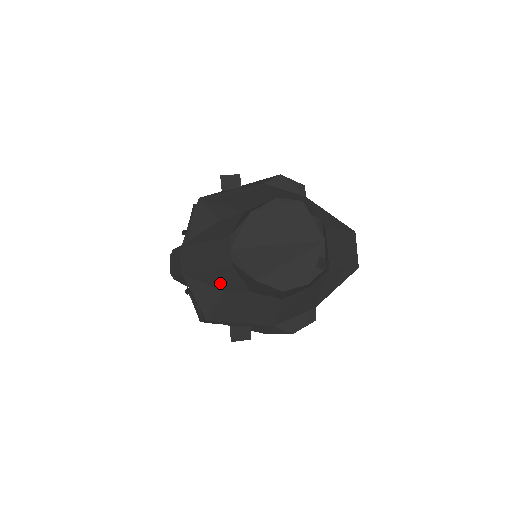
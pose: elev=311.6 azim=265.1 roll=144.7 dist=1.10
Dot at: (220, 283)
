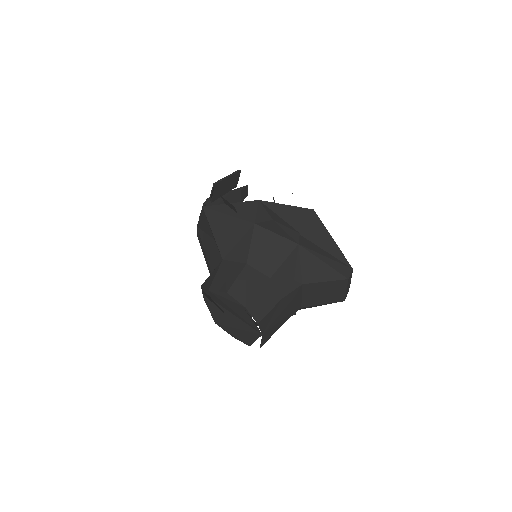
Dot at: occluded
